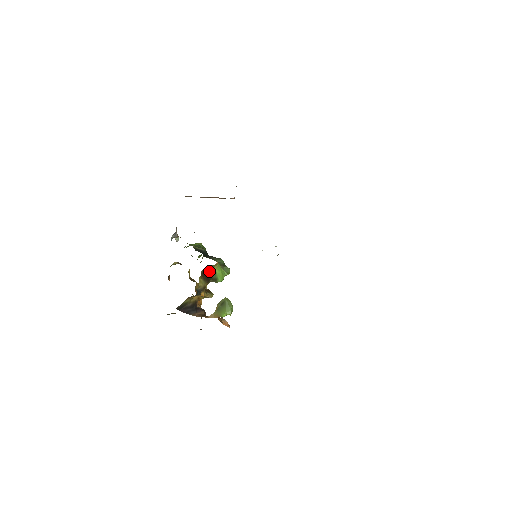
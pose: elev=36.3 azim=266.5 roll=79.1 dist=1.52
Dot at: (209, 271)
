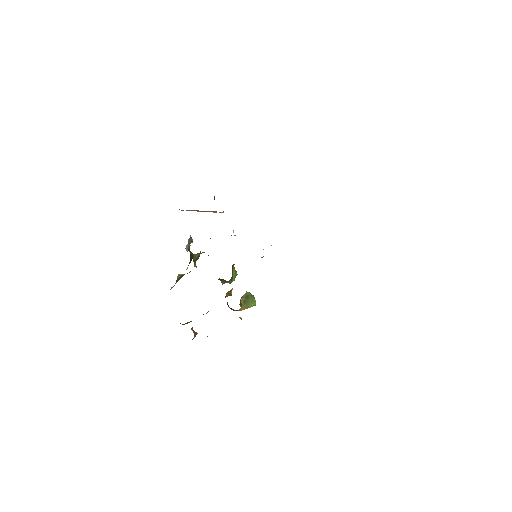
Dot at: (232, 269)
